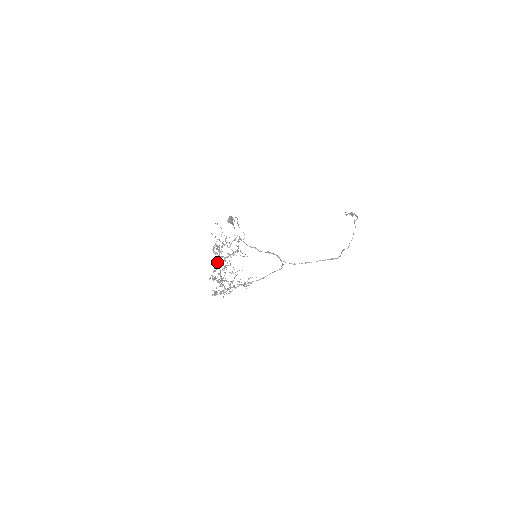
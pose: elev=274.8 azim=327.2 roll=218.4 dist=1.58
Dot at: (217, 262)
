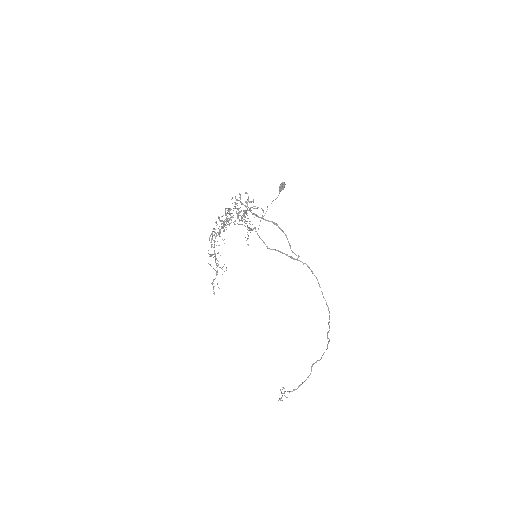
Dot at: (231, 213)
